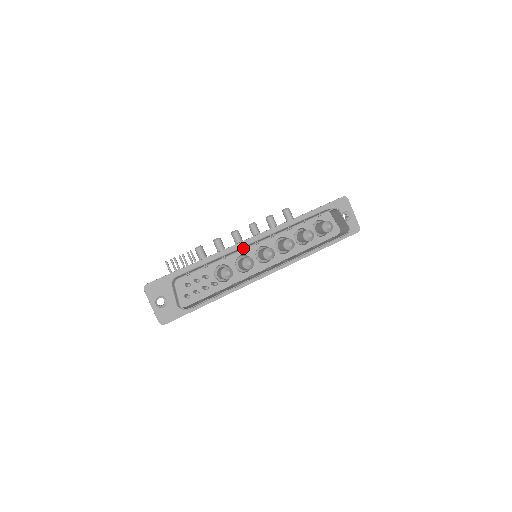
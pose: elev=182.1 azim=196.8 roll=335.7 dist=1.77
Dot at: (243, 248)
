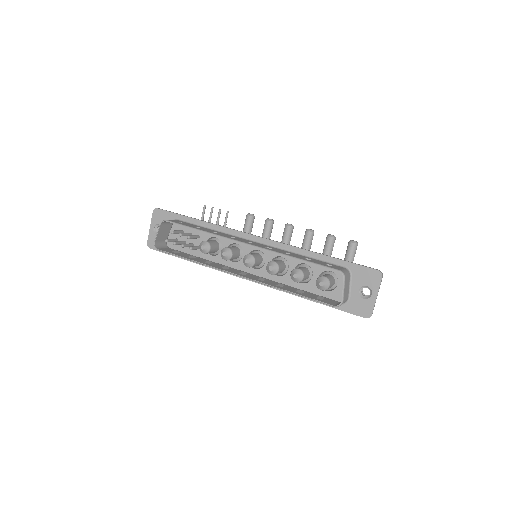
Dot at: (228, 237)
